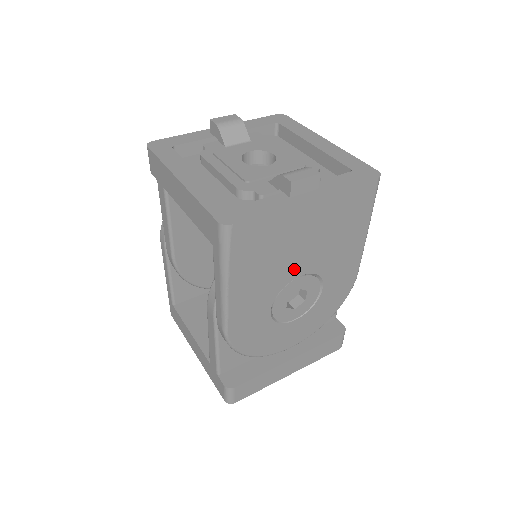
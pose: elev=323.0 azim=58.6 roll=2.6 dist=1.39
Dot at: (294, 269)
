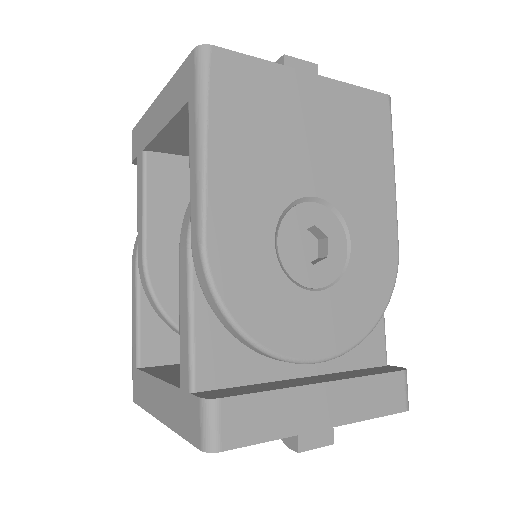
Dot at: (302, 177)
